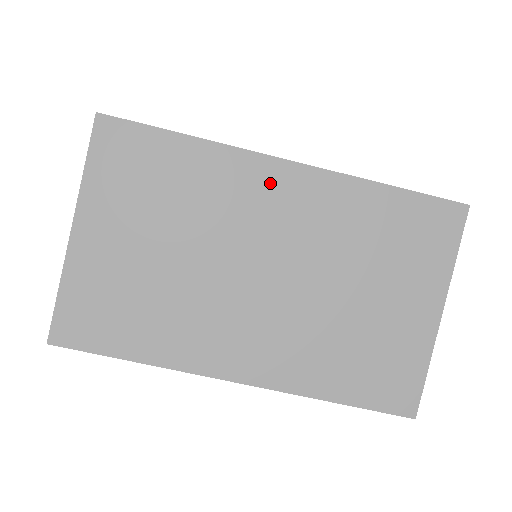
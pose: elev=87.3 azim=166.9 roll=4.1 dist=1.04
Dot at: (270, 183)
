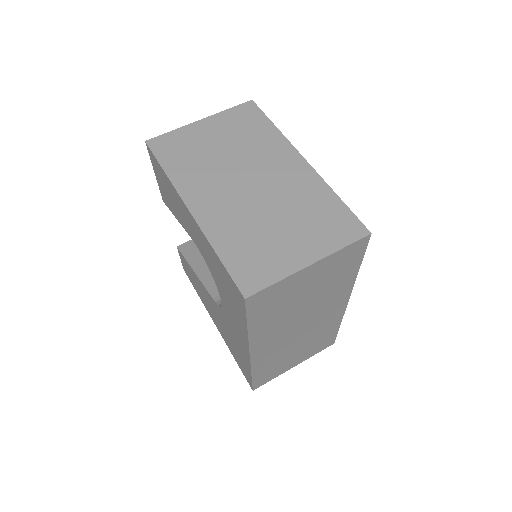
Dot at: (288, 159)
